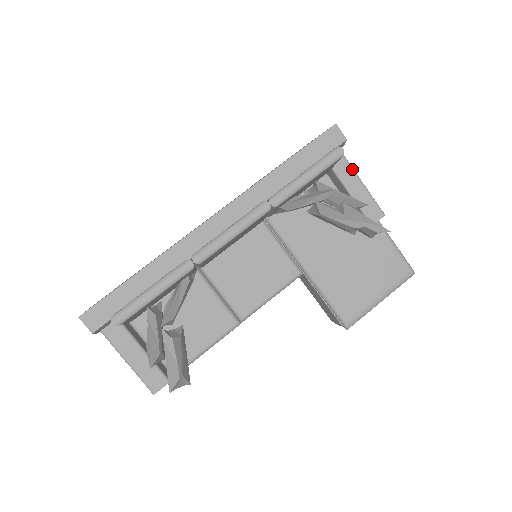
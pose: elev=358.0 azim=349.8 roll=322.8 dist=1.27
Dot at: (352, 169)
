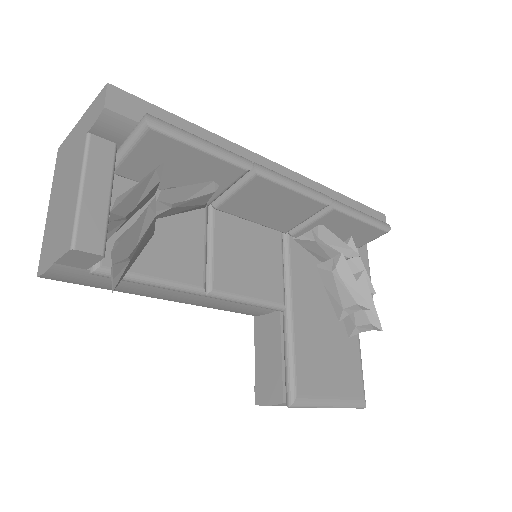
Dot at: occluded
